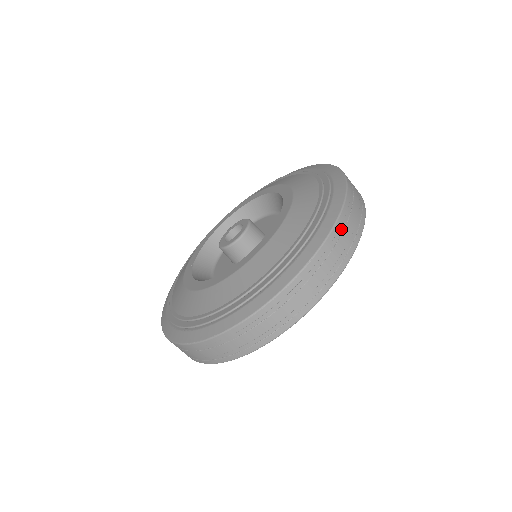
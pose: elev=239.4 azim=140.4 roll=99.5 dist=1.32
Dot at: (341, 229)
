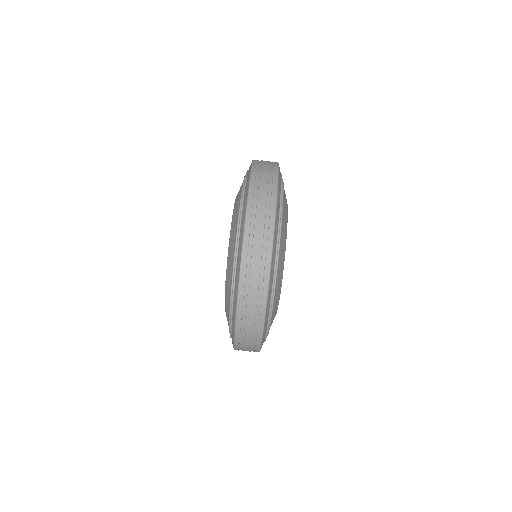
Dot at: (256, 188)
